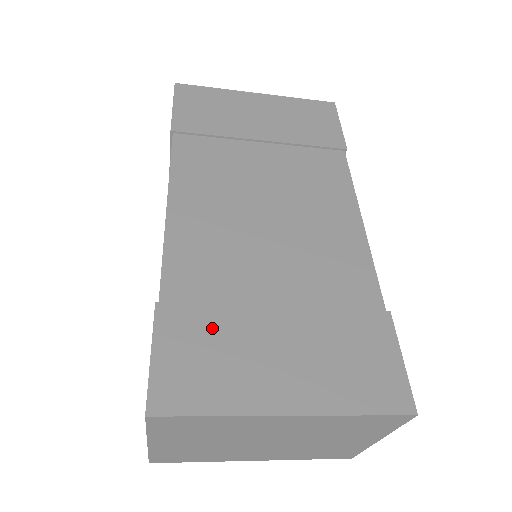
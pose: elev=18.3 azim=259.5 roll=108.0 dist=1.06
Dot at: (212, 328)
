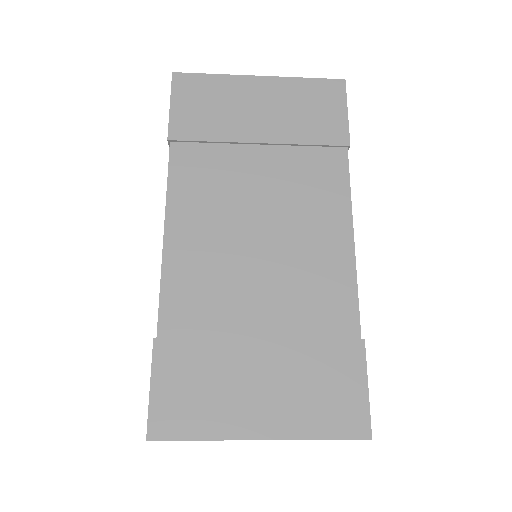
Dot at: (201, 362)
